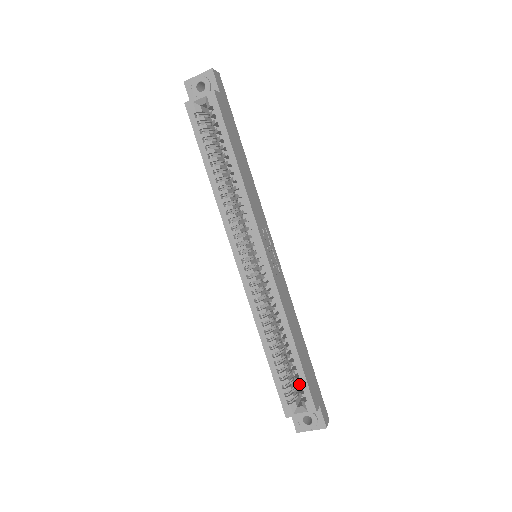
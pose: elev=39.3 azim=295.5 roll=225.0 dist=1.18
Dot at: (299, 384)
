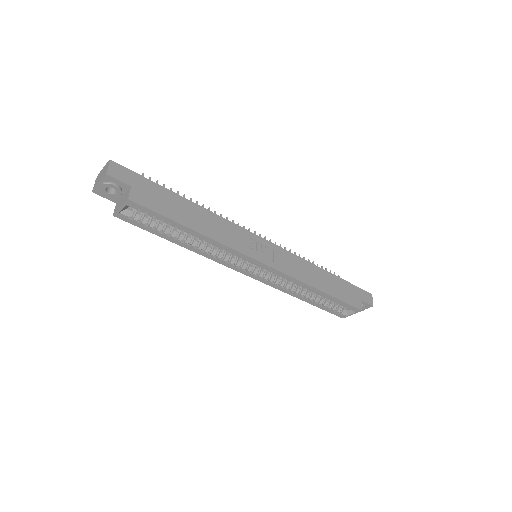
Dot at: occluded
